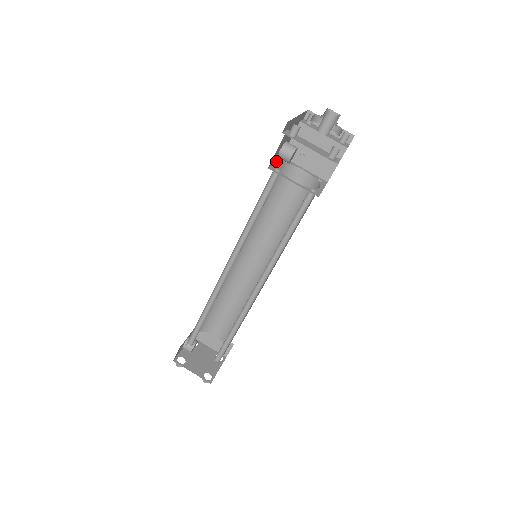
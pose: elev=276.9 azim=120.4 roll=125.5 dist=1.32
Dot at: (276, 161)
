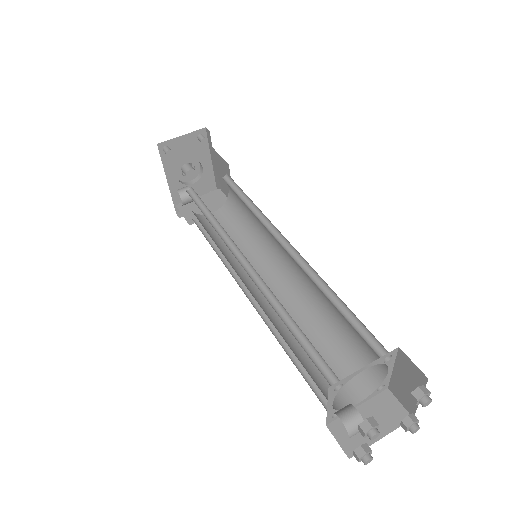
Dot at: occluded
